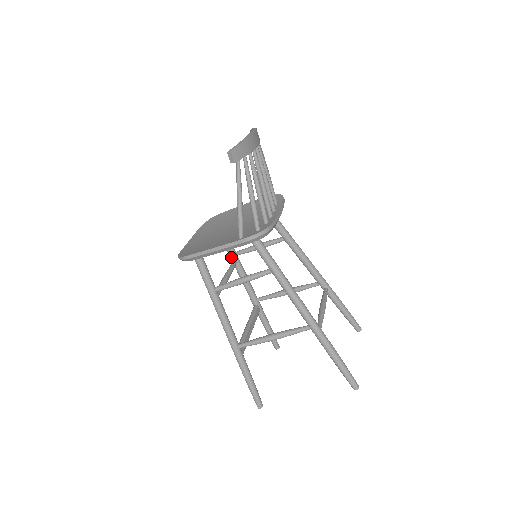
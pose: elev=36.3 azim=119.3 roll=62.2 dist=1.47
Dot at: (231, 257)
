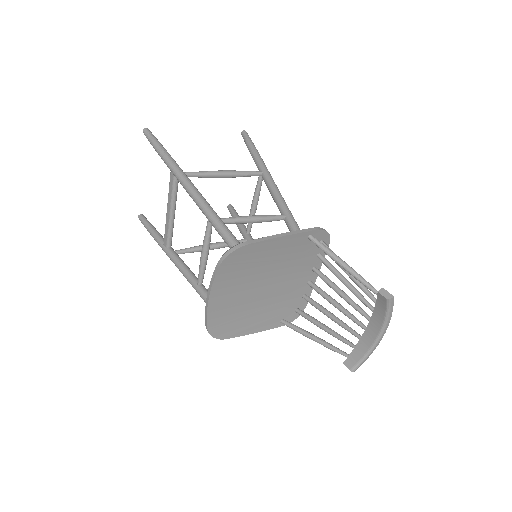
Dot at: (213, 226)
